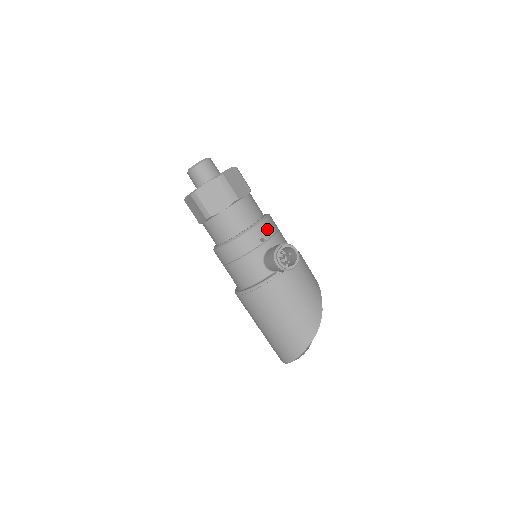
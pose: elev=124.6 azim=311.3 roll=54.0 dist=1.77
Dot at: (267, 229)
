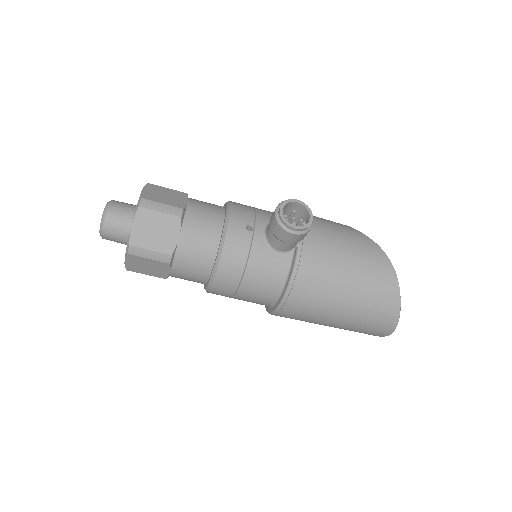
Dot at: (243, 214)
